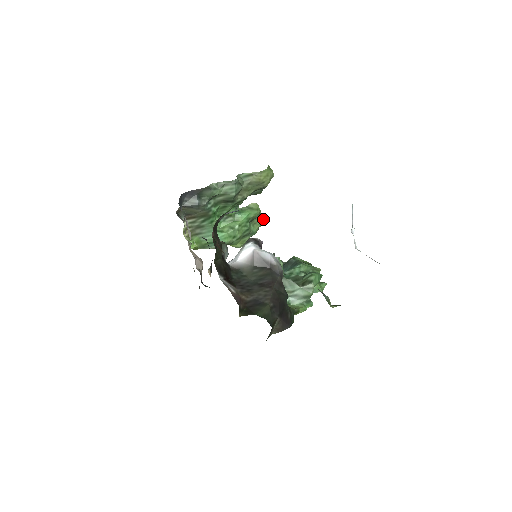
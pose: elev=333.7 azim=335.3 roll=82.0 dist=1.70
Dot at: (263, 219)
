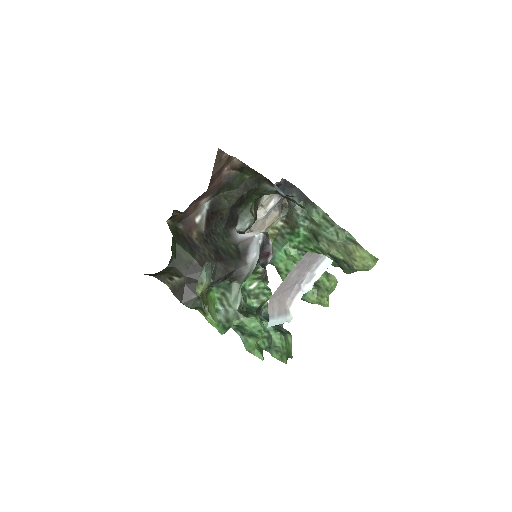
Dot at: (326, 300)
